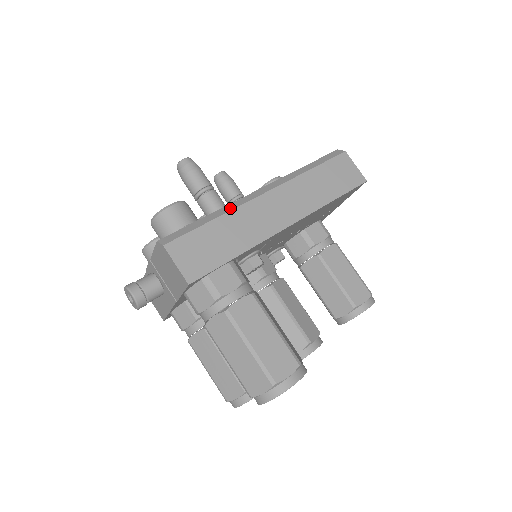
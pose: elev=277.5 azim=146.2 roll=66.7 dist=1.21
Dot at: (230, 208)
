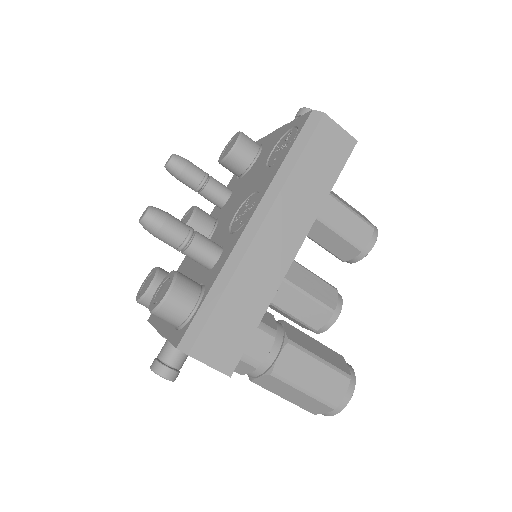
Dot at: (232, 268)
